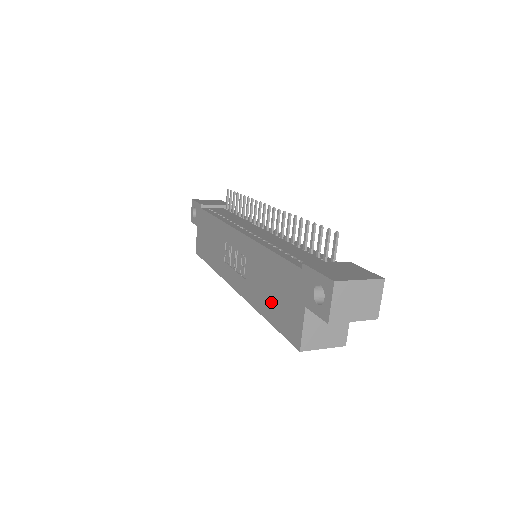
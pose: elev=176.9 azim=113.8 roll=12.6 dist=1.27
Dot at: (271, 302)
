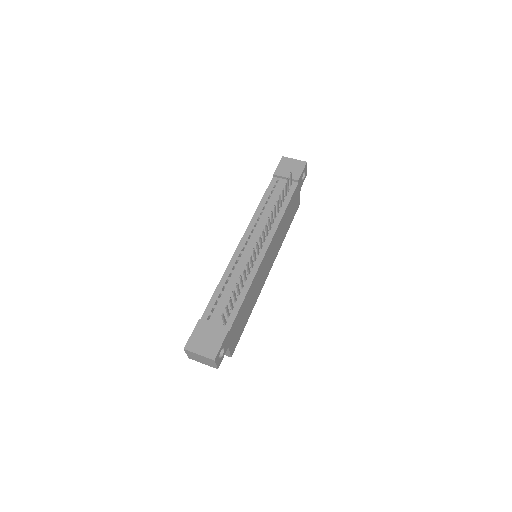
Dot at: occluded
